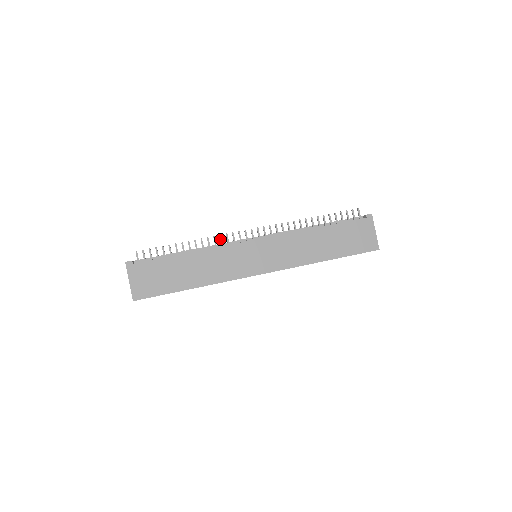
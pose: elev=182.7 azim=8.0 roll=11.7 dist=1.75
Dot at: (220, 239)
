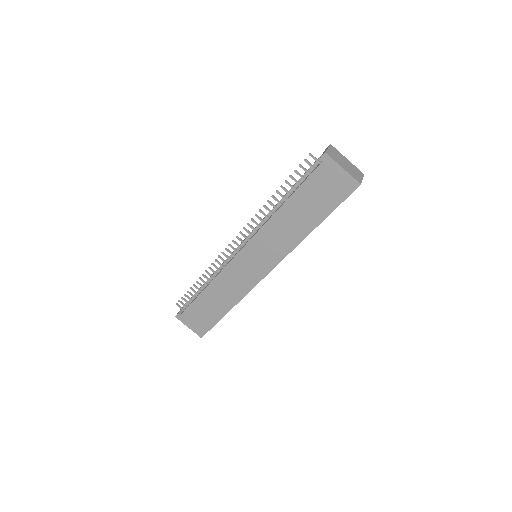
Dot at: occluded
